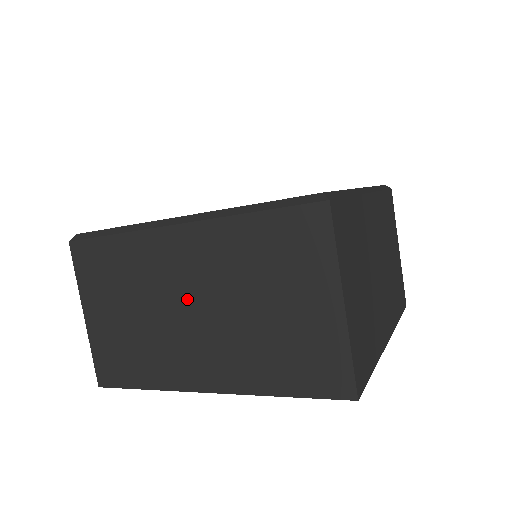
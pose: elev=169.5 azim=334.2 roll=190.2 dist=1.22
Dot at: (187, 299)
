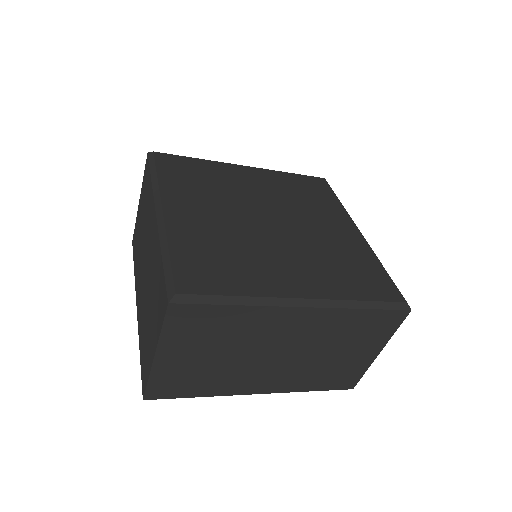
Dot at: (278, 349)
